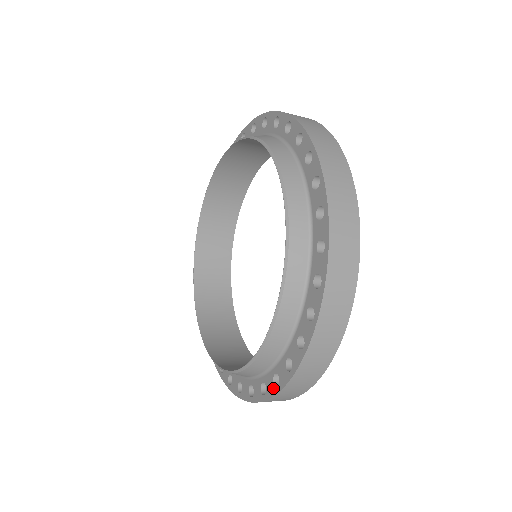
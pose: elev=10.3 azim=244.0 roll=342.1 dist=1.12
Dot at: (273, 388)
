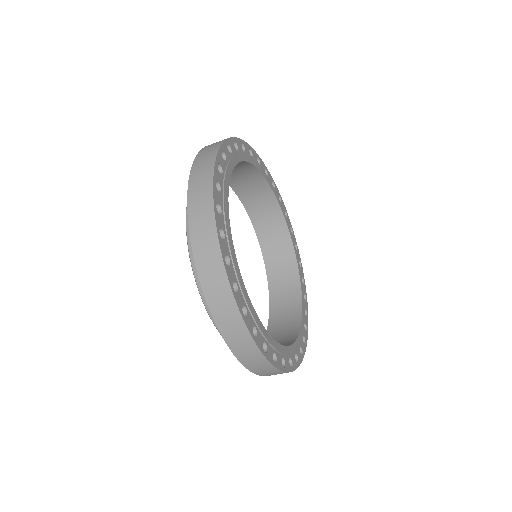
Dot at: (209, 302)
